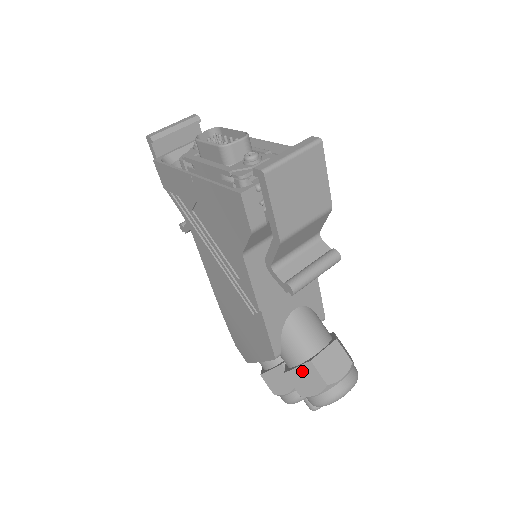
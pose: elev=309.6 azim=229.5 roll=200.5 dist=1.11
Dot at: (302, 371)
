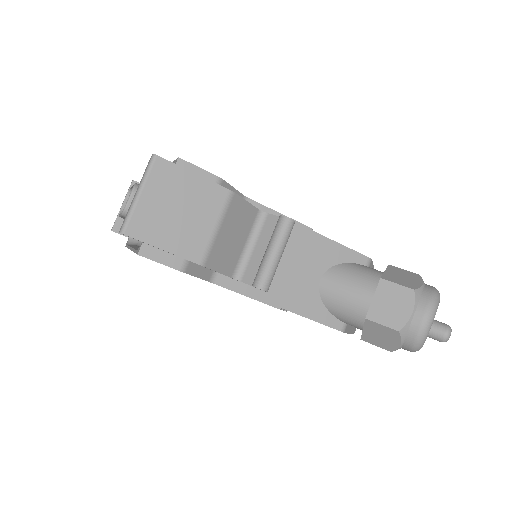
Dot at: (369, 331)
